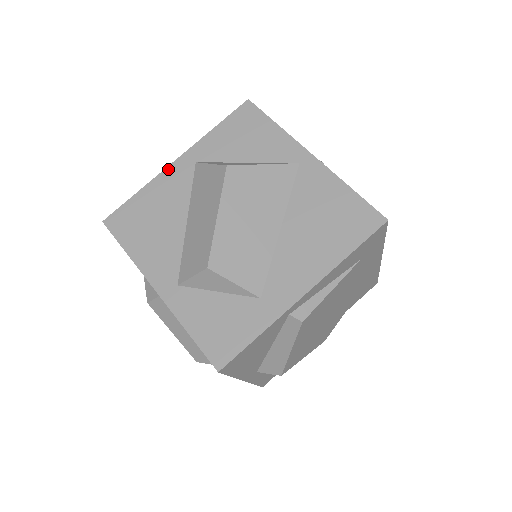
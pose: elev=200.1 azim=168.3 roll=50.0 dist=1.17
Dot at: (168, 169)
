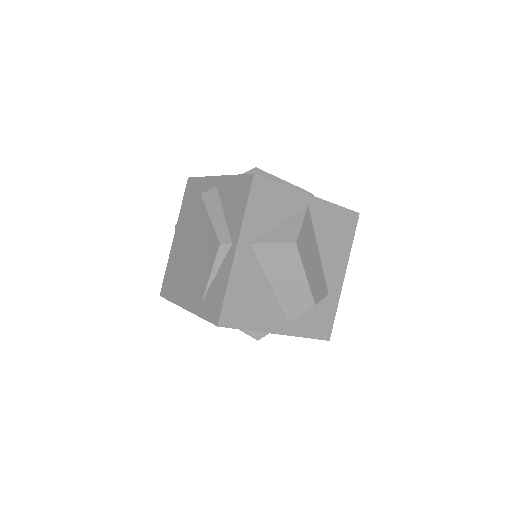
Dot at: (235, 261)
